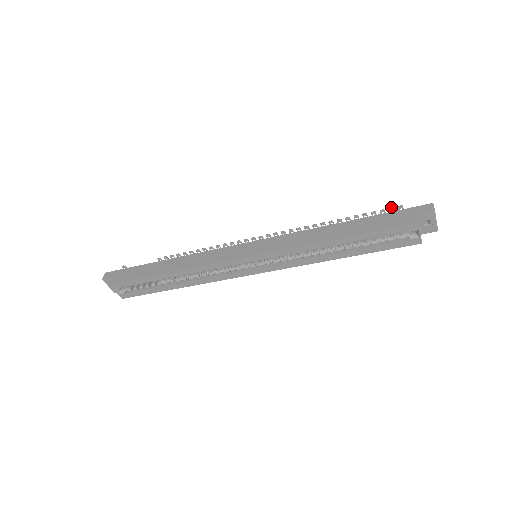
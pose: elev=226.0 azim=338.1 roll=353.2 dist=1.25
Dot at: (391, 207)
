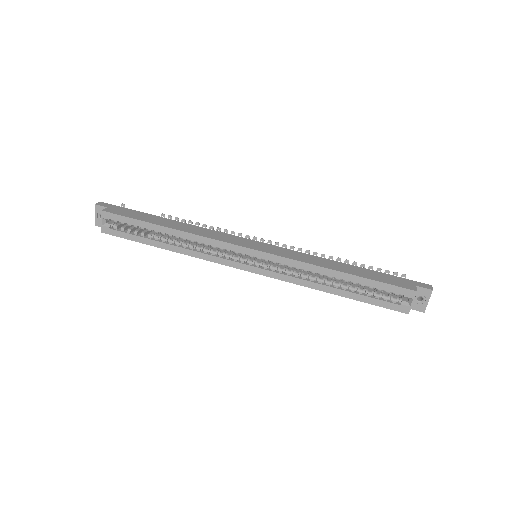
Dot at: occluded
